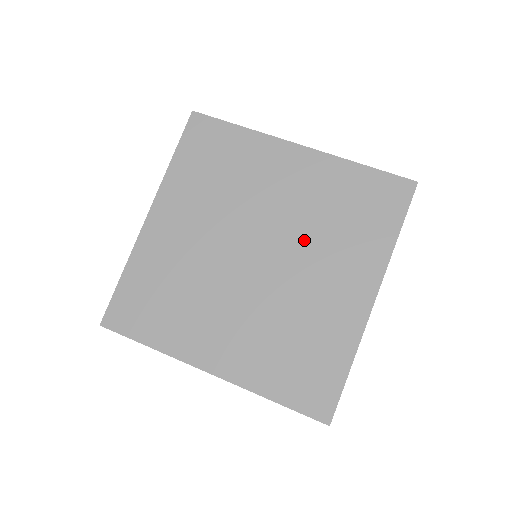
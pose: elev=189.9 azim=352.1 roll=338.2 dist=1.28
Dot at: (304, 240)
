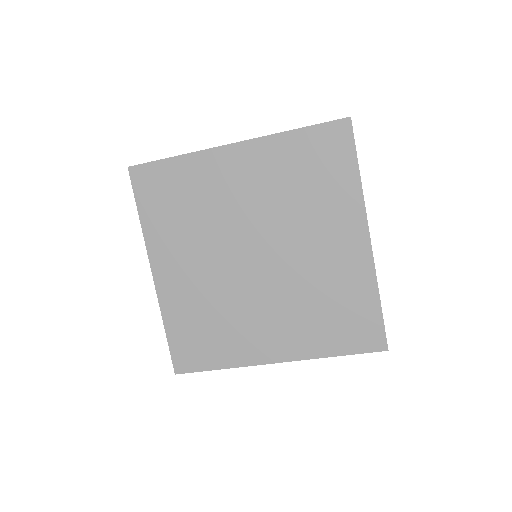
Dot at: (286, 222)
